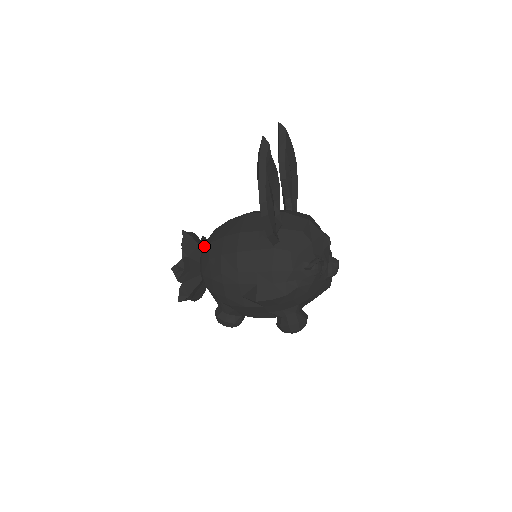
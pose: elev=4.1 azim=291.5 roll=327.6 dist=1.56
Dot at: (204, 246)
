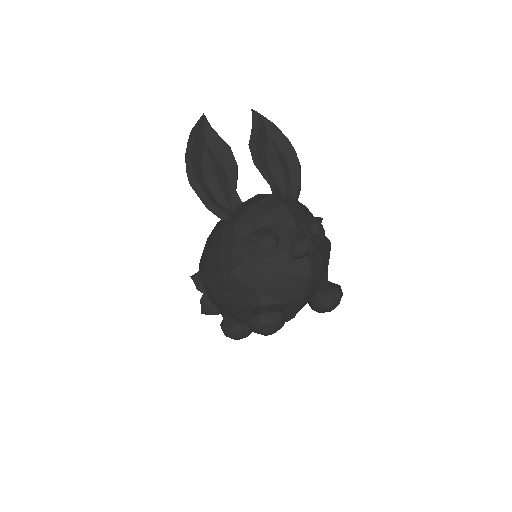
Dot at: occluded
